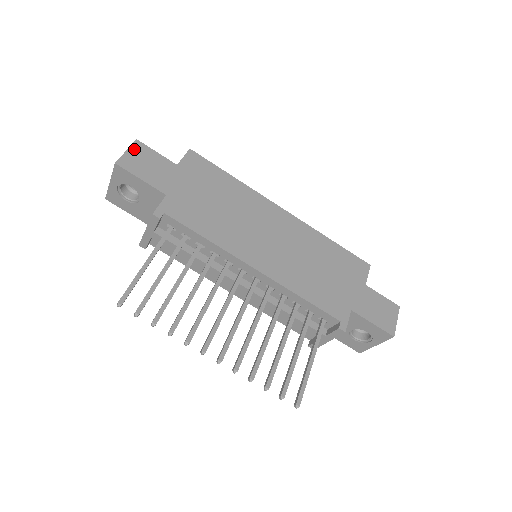
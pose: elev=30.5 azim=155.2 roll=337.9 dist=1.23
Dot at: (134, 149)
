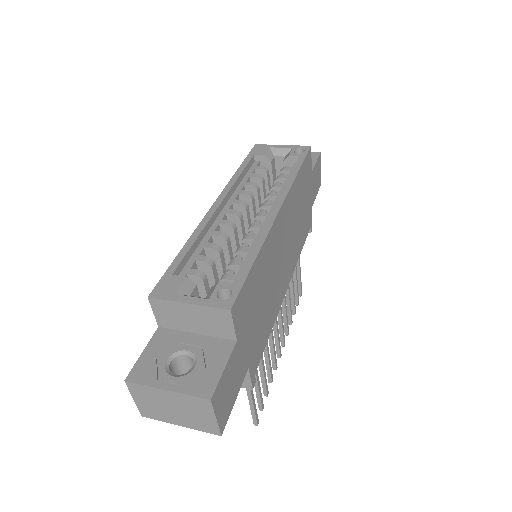
Dot at: (217, 406)
